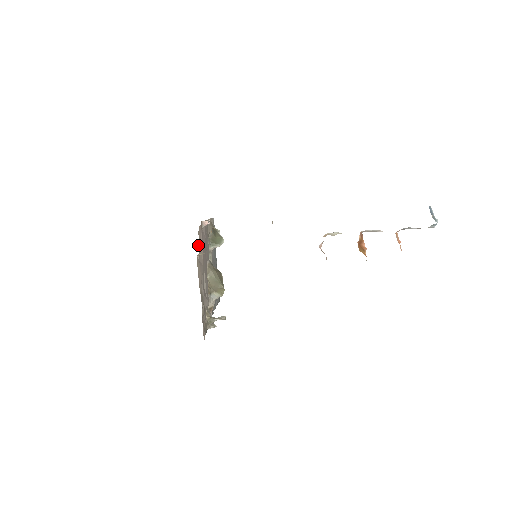
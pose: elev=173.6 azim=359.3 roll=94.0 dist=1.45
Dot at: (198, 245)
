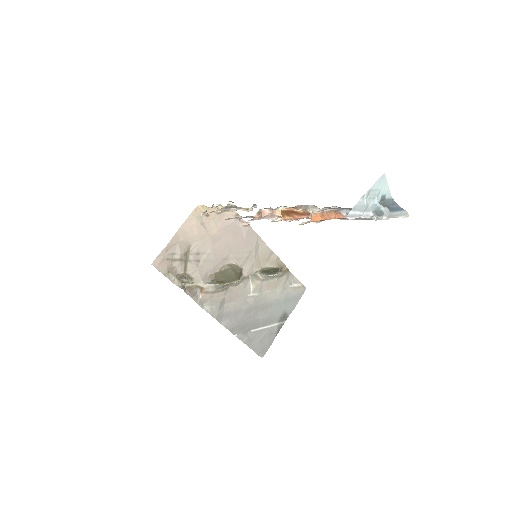
Dot at: occluded
